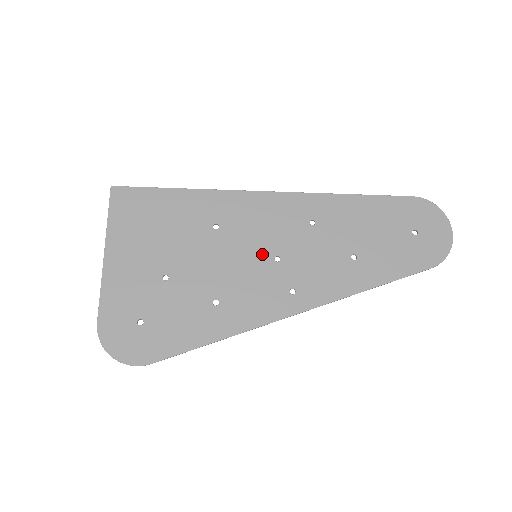
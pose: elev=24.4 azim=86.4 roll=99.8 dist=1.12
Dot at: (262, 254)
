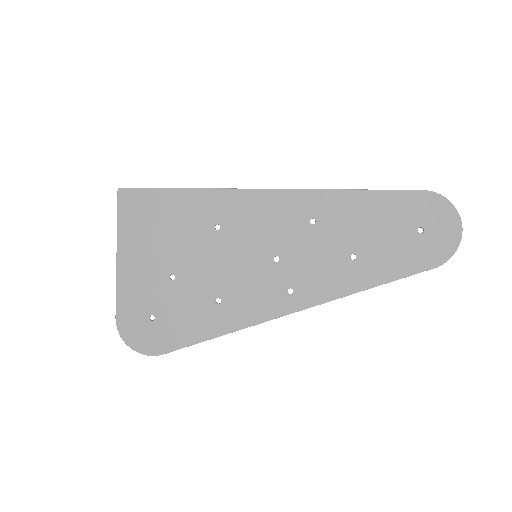
Dot at: (262, 254)
